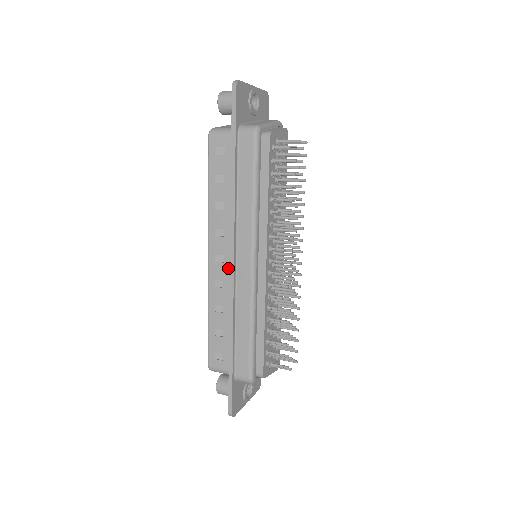
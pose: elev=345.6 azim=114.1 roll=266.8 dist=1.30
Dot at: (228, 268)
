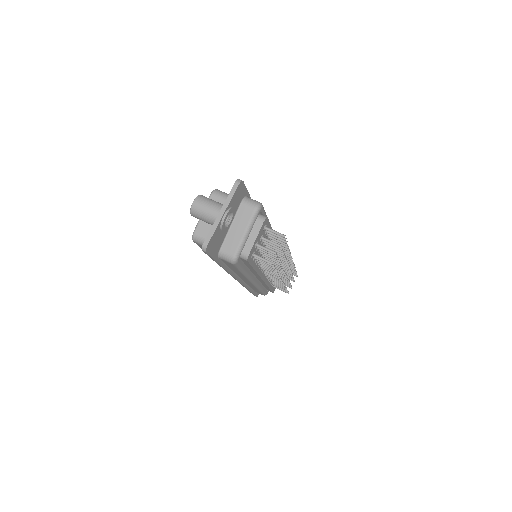
Dot at: occluded
